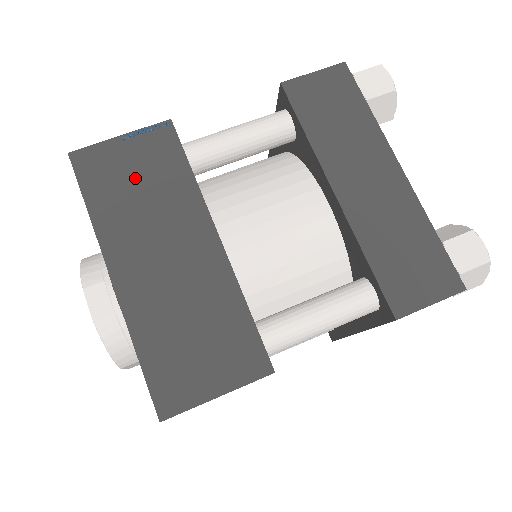
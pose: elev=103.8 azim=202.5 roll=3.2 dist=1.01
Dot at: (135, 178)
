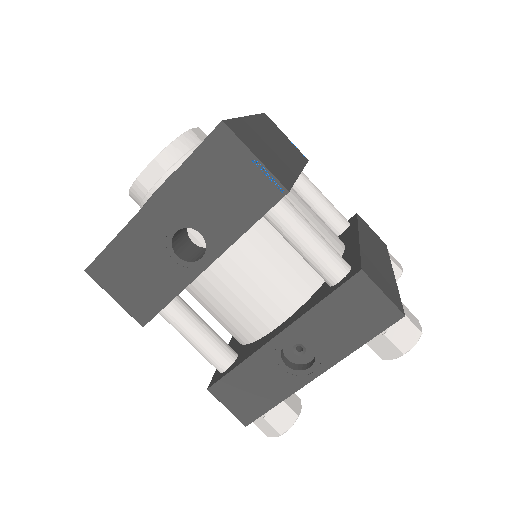
Dot at: (283, 139)
